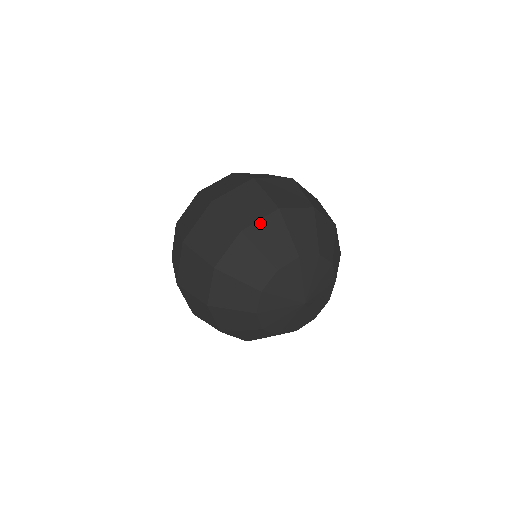
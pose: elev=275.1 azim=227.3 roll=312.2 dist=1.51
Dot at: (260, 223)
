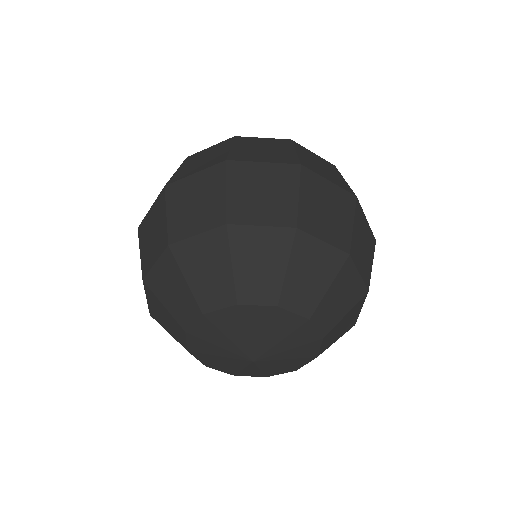
Dot at: (258, 230)
